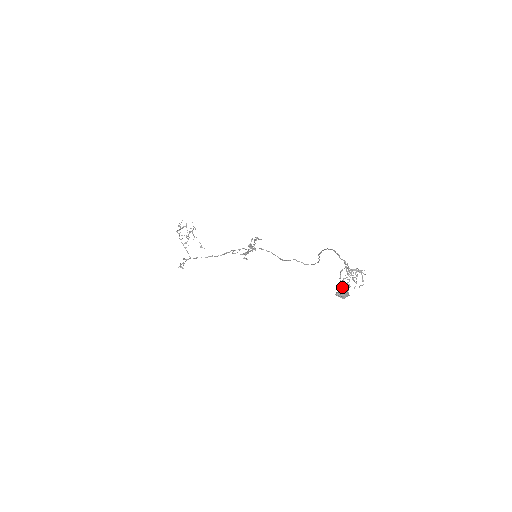
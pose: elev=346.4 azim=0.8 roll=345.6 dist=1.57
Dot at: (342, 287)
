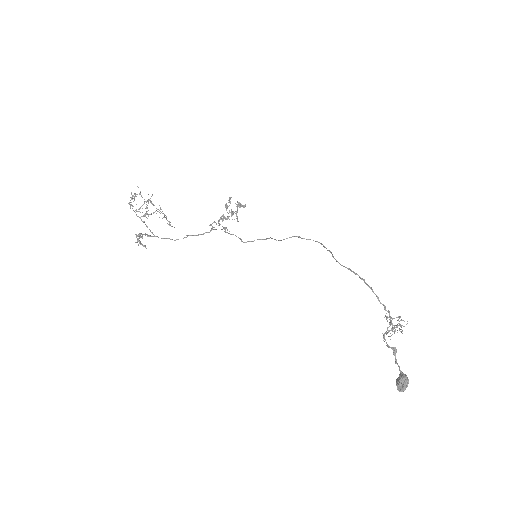
Dot at: (403, 378)
